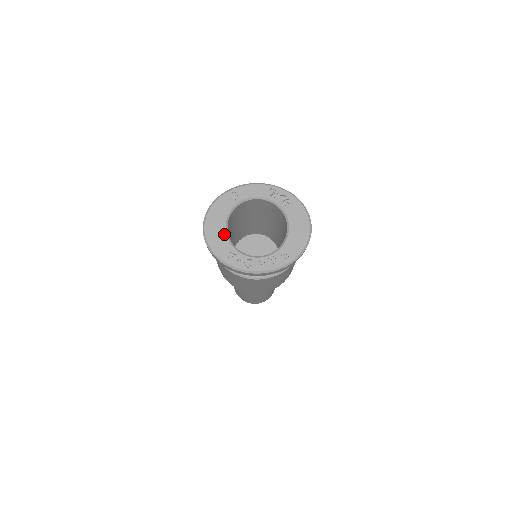
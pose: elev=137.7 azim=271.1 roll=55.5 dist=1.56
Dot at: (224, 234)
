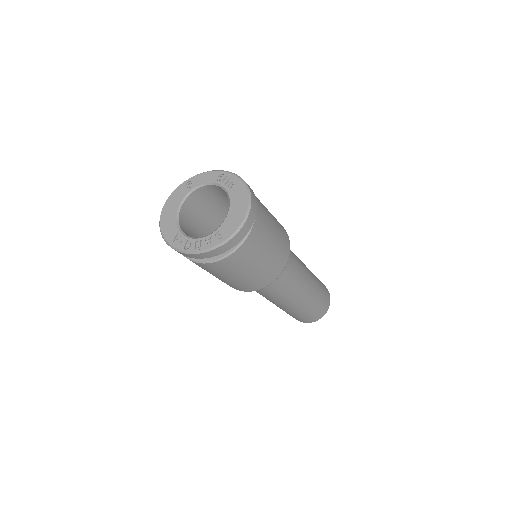
Dot at: (174, 219)
